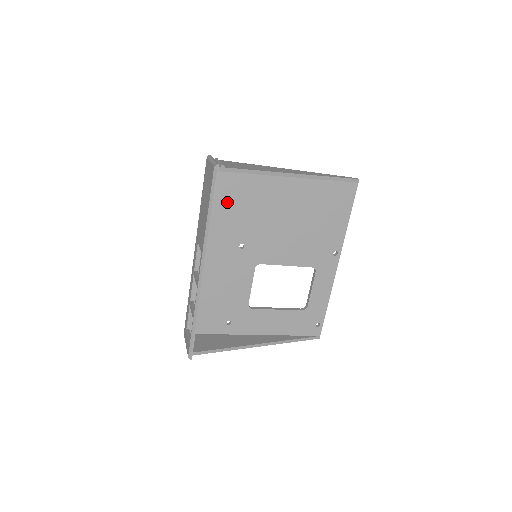
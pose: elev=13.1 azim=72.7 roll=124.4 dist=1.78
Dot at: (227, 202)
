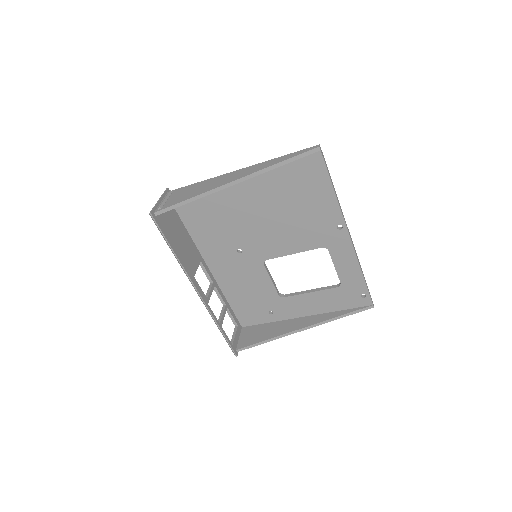
Dot at: (202, 221)
